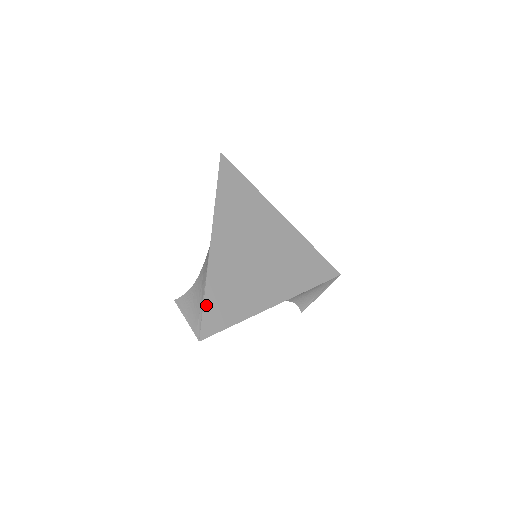
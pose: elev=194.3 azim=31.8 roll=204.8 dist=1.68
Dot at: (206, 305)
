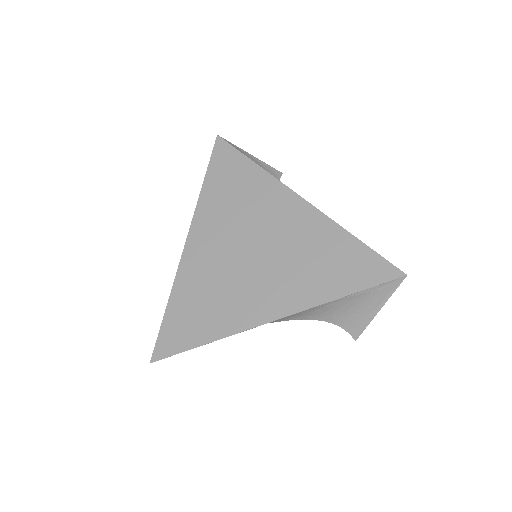
Dot at: (166, 319)
